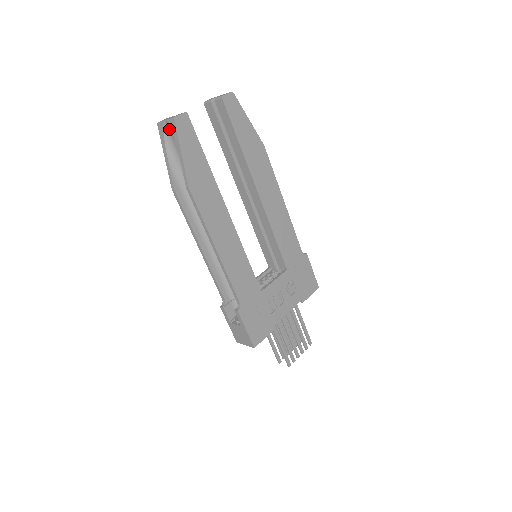
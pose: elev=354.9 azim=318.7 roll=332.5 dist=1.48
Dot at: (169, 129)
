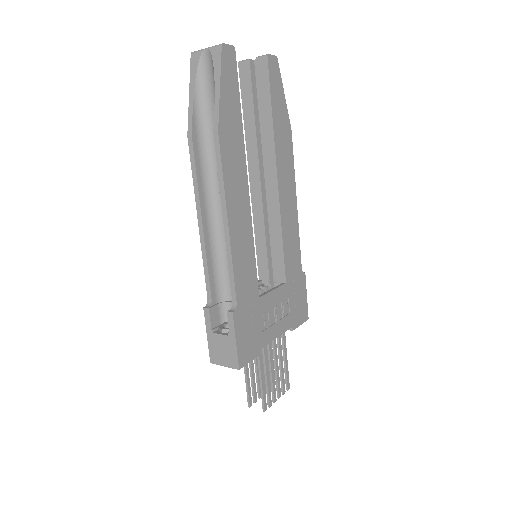
Dot at: (208, 60)
